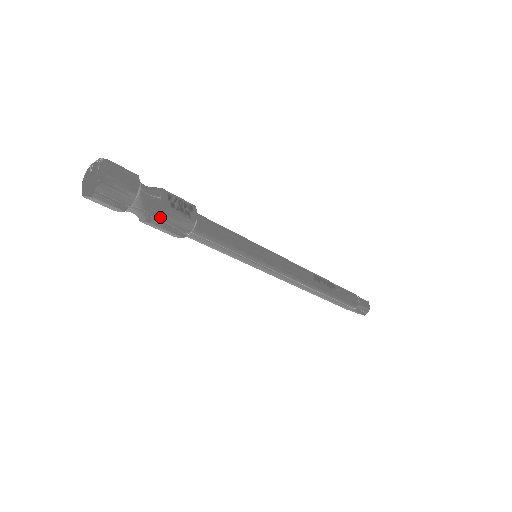
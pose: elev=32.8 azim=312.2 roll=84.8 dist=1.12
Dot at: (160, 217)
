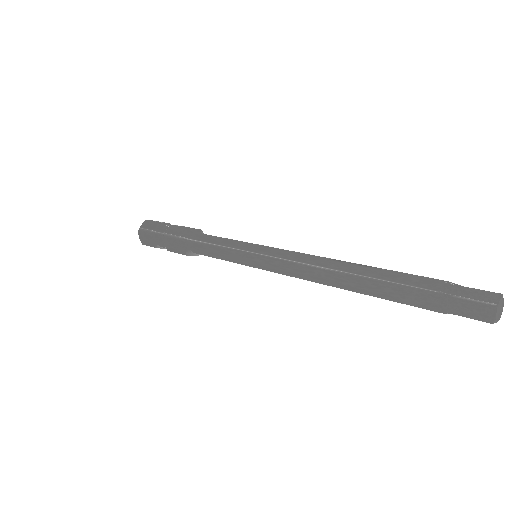
Dot at: (169, 232)
